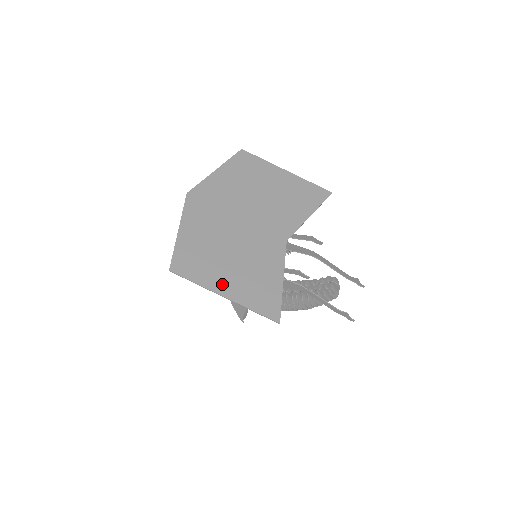
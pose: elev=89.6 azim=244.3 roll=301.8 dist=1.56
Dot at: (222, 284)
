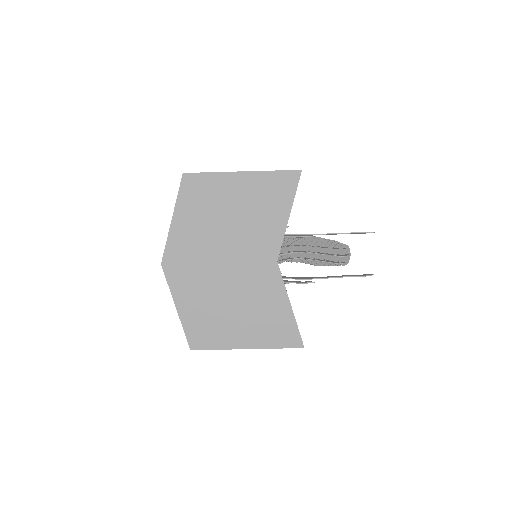
Dot at: (239, 339)
